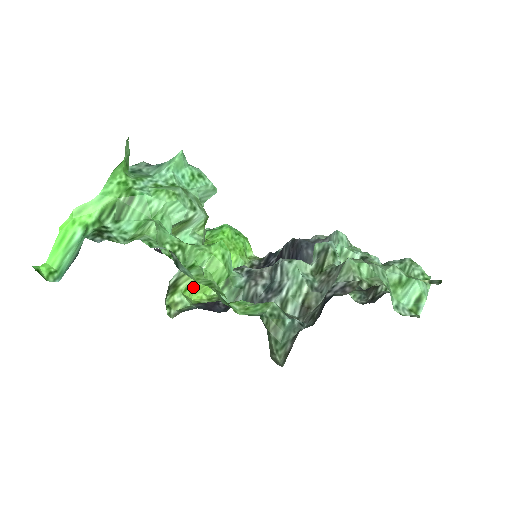
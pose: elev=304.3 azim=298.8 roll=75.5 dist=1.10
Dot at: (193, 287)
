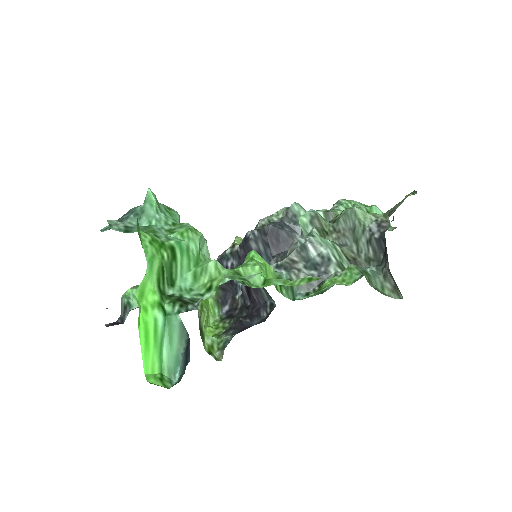
Dot at: occluded
